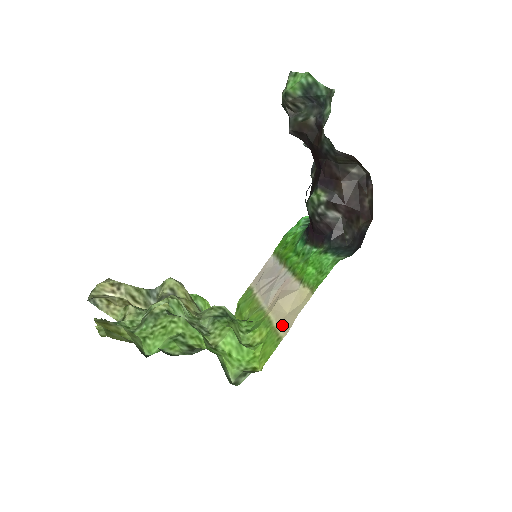
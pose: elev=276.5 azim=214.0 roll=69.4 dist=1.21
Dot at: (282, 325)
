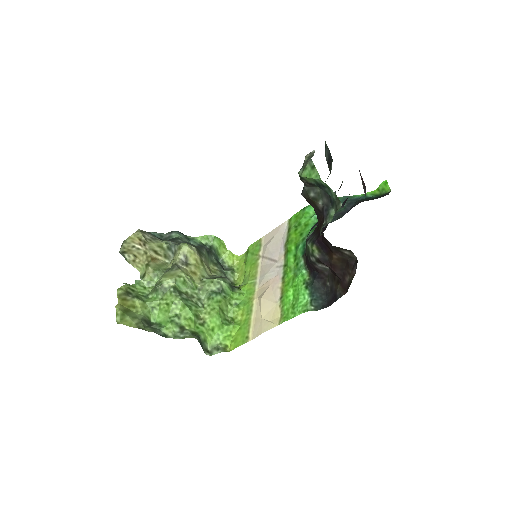
Dot at: (254, 325)
